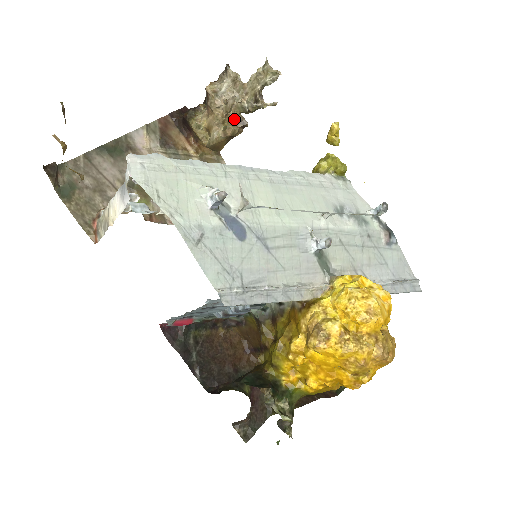
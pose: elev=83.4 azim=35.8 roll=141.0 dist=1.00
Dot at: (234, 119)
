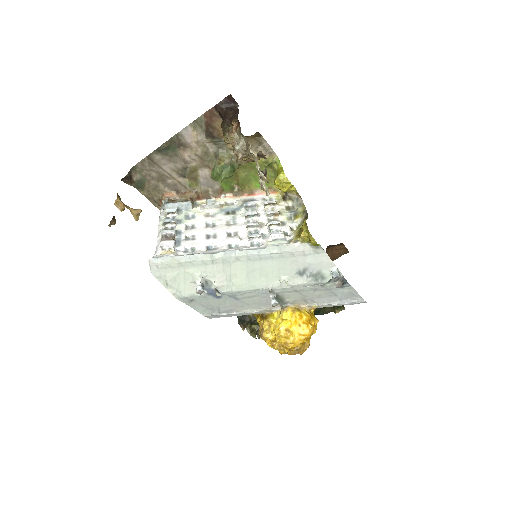
Dot at: occluded
